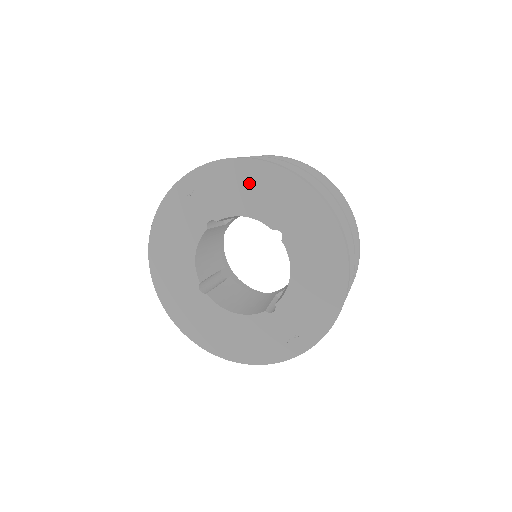
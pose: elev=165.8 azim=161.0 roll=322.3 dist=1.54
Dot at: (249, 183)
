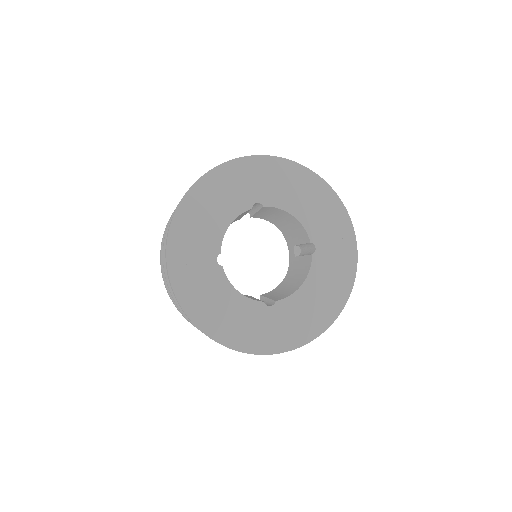
Dot at: (205, 205)
